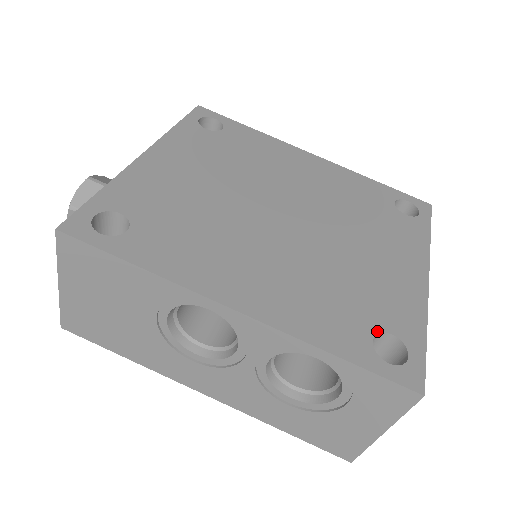
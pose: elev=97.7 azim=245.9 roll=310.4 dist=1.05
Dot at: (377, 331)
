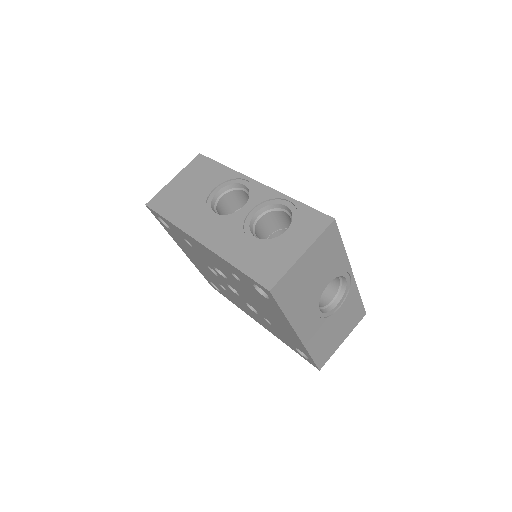
Dot at: occluded
